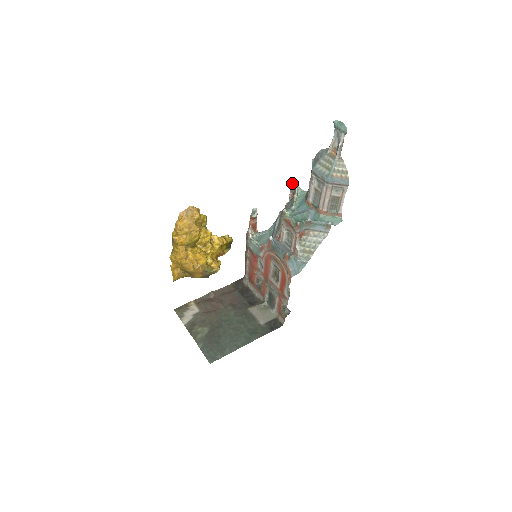
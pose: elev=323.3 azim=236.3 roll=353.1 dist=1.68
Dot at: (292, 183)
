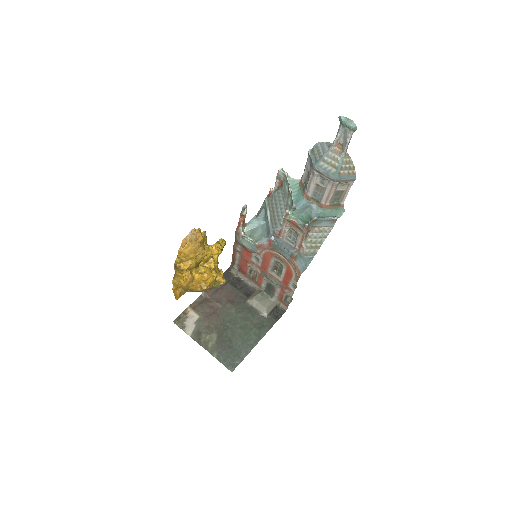
Dot at: (279, 171)
